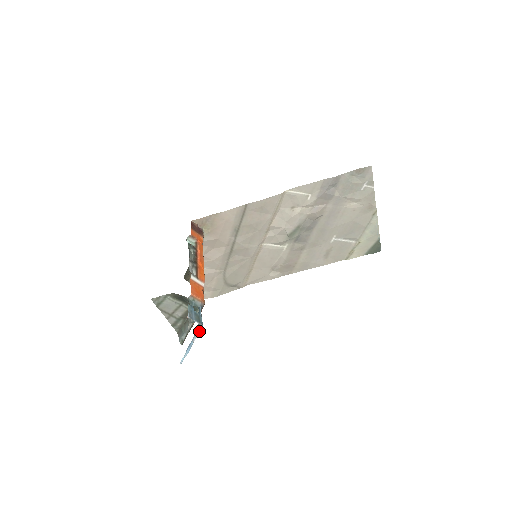
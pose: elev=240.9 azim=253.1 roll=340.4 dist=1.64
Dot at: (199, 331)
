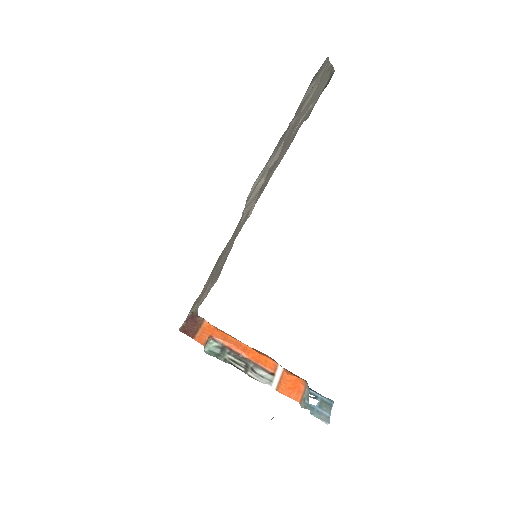
Dot at: occluded
